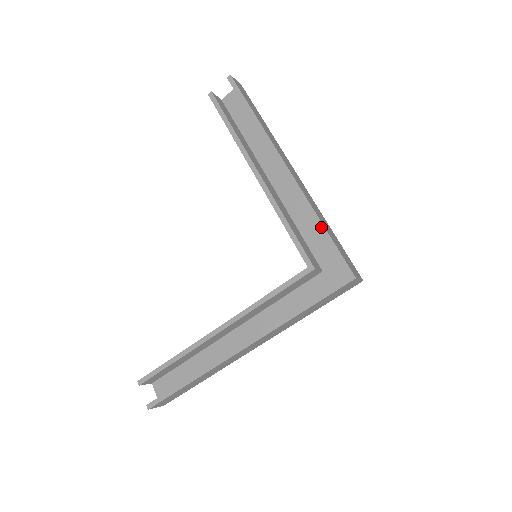
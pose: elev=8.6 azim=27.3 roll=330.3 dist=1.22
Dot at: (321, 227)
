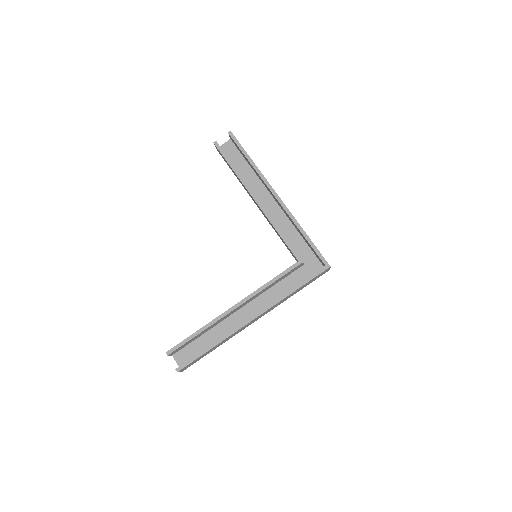
Dot at: (305, 235)
